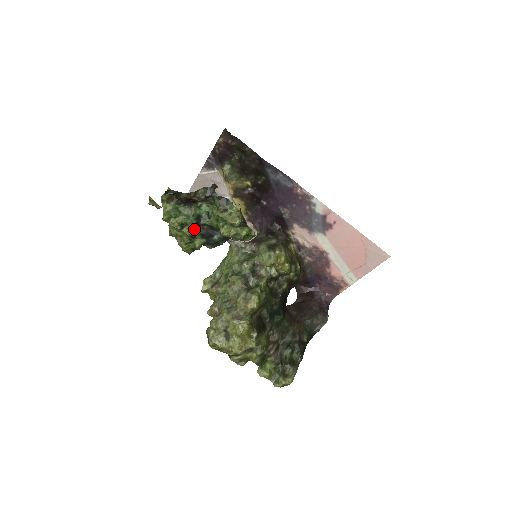
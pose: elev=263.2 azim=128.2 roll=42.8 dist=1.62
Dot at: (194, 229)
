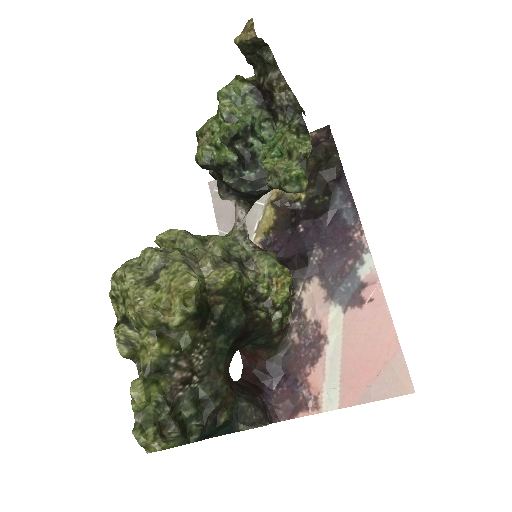
Dot at: (239, 132)
